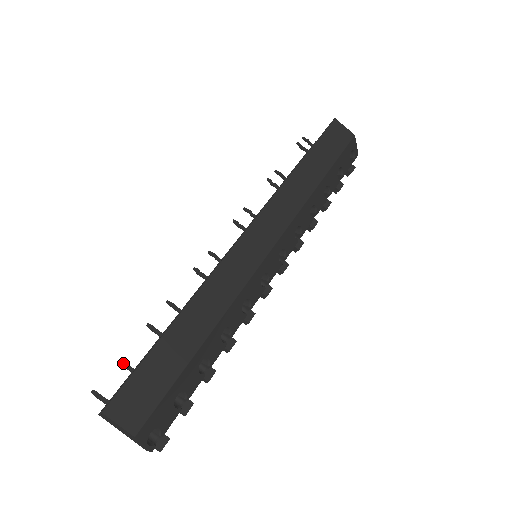
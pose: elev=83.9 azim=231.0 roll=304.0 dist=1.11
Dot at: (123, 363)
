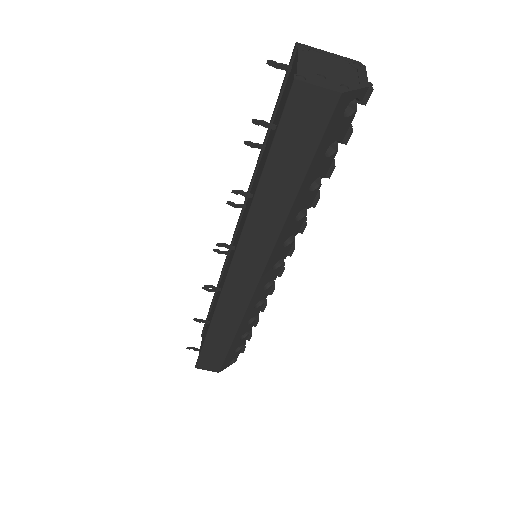
Dot at: occluded
